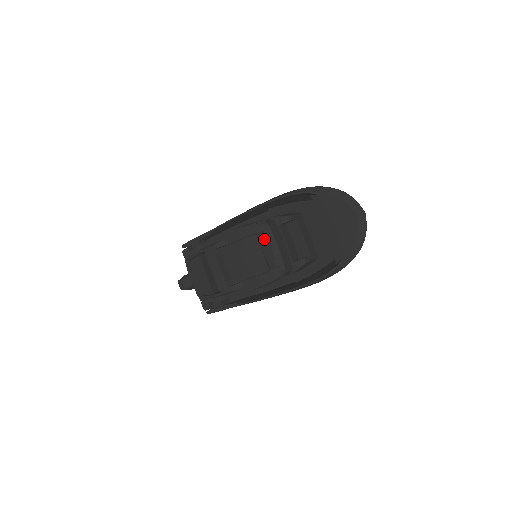
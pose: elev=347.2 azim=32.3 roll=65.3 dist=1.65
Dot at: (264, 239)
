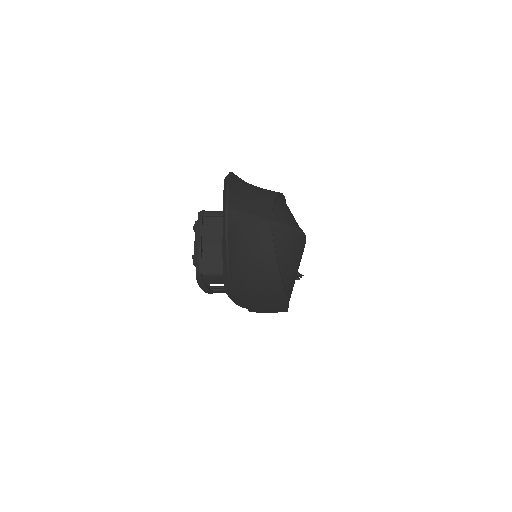
Dot at: (196, 230)
